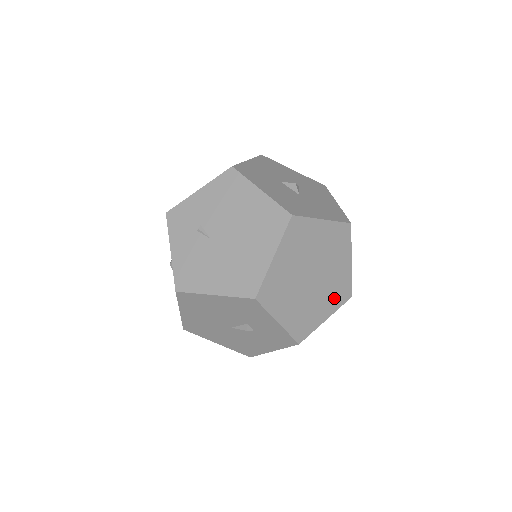
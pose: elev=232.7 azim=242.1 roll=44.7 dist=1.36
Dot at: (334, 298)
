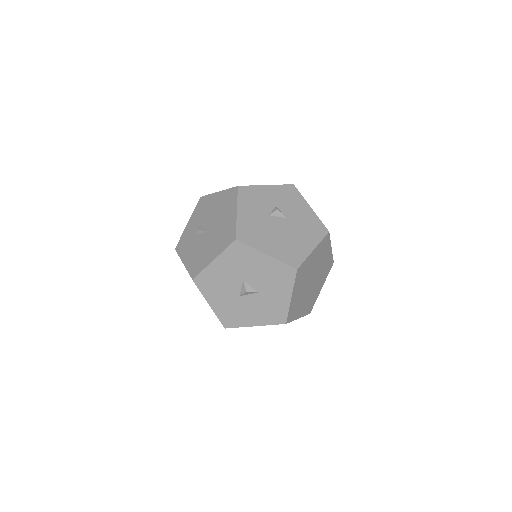
Dot at: (325, 250)
